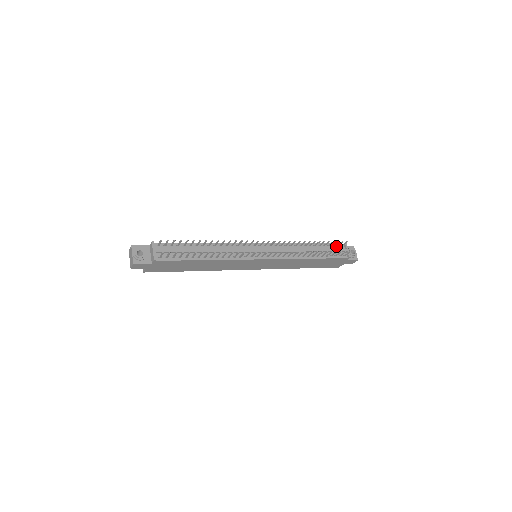
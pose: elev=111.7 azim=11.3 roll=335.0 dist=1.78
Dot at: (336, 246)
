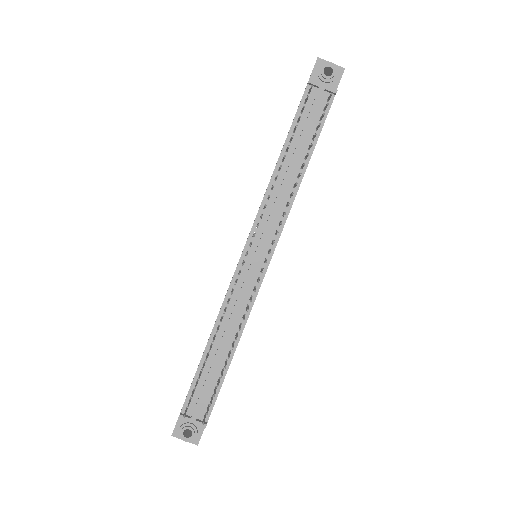
Dot at: (305, 104)
